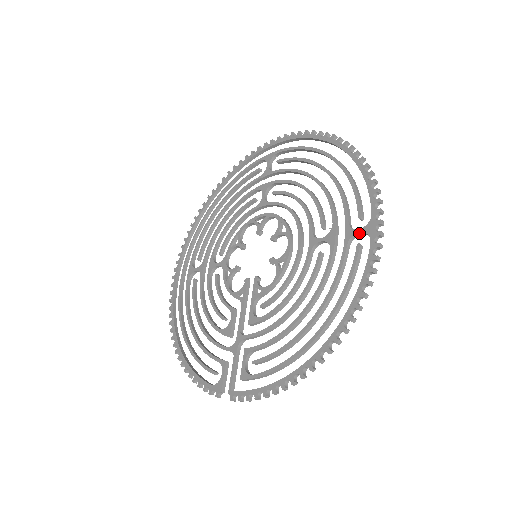
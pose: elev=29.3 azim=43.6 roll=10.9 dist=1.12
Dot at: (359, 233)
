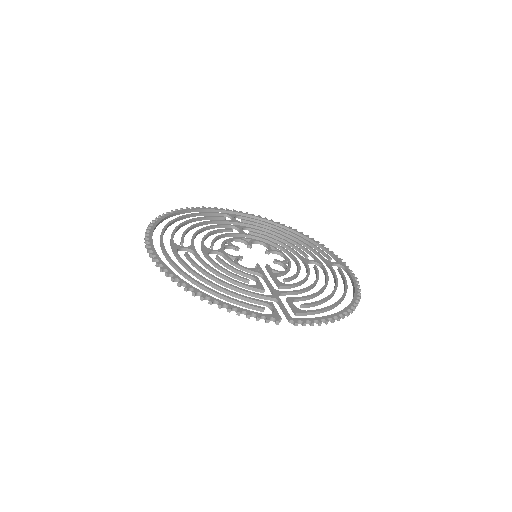
Dot at: (335, 264)
